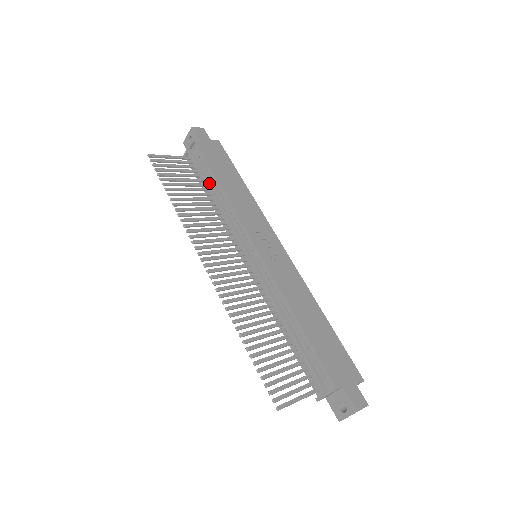
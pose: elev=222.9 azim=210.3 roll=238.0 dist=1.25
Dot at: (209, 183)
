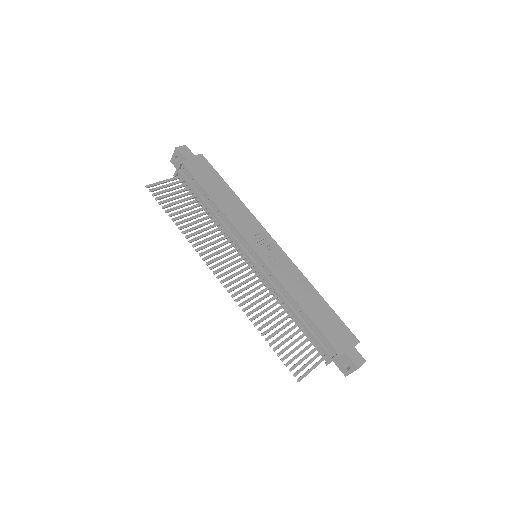
Dot at: (203, 199)
